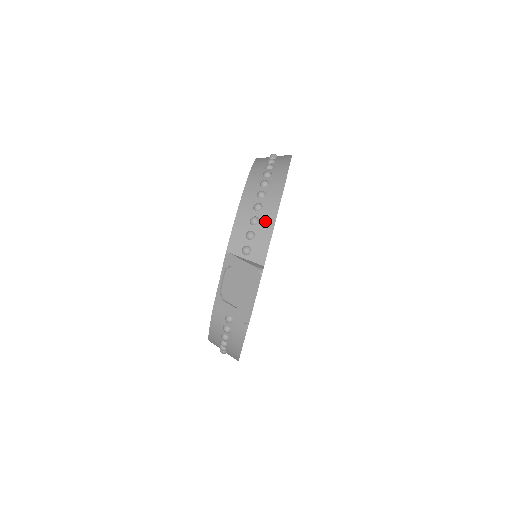
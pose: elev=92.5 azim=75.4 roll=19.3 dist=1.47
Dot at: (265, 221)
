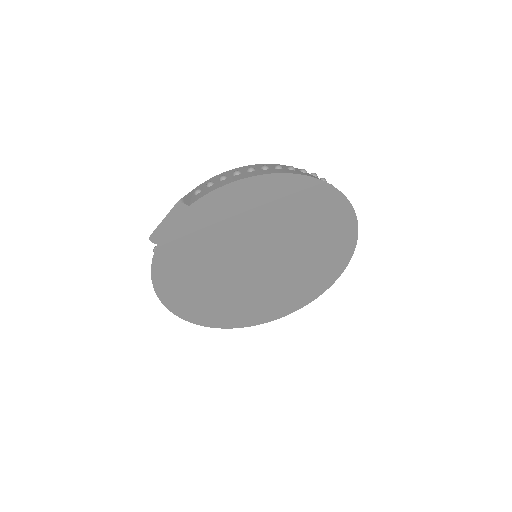
Dot at: (225, 181)
